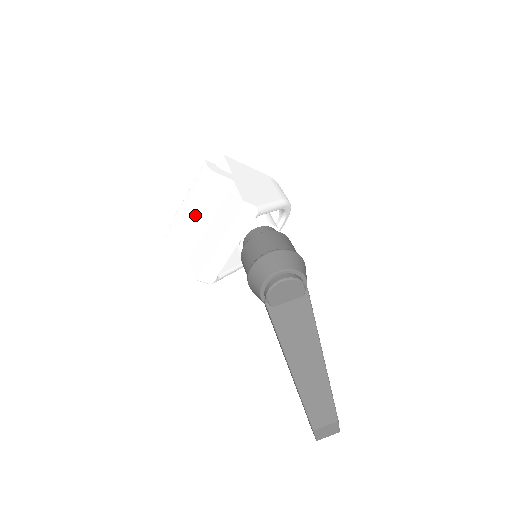
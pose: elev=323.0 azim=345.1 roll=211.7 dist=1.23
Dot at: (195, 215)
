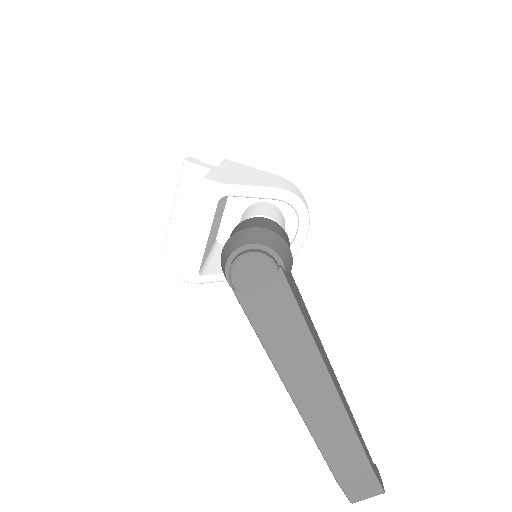
Dot at: (182, 214)
